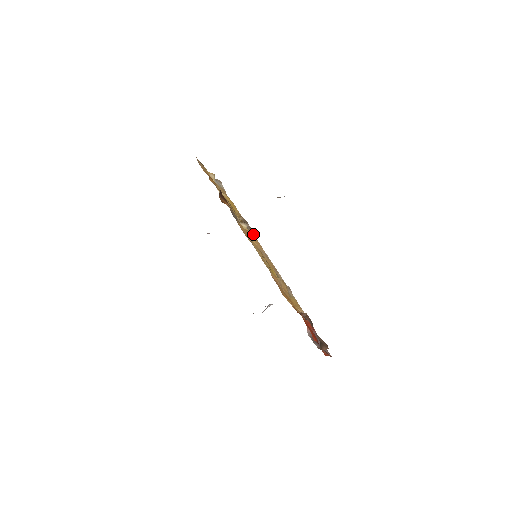
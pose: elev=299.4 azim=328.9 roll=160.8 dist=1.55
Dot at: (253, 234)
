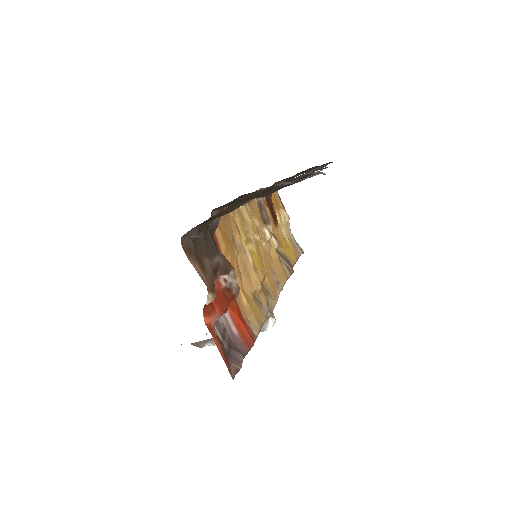
Dot at: (287, 274)
